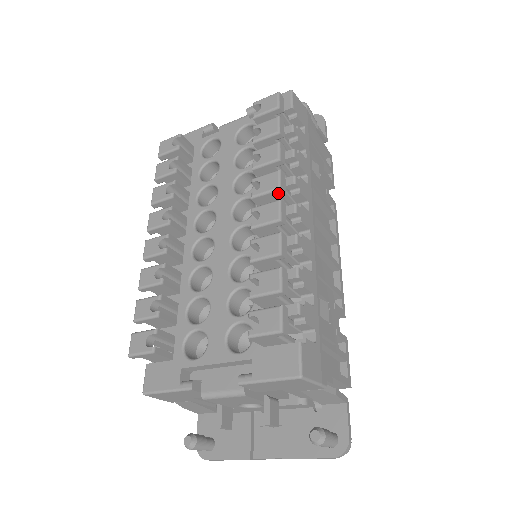
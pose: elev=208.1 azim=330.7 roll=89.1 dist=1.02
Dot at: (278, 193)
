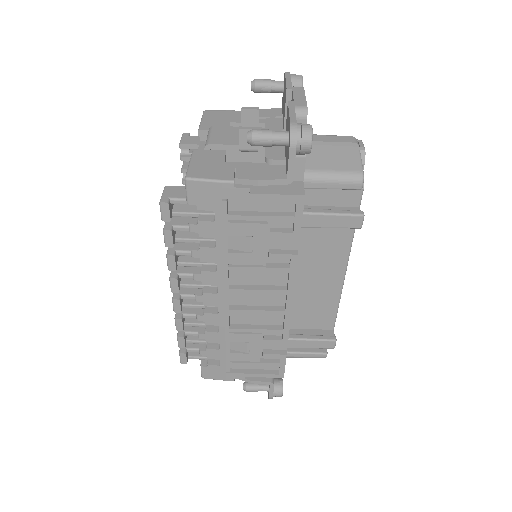
Dot at: occluded
